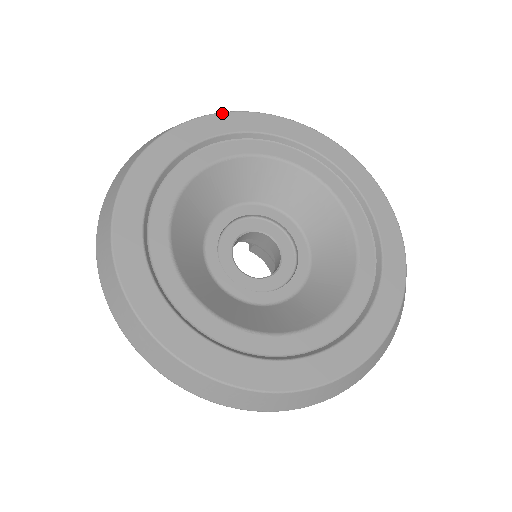
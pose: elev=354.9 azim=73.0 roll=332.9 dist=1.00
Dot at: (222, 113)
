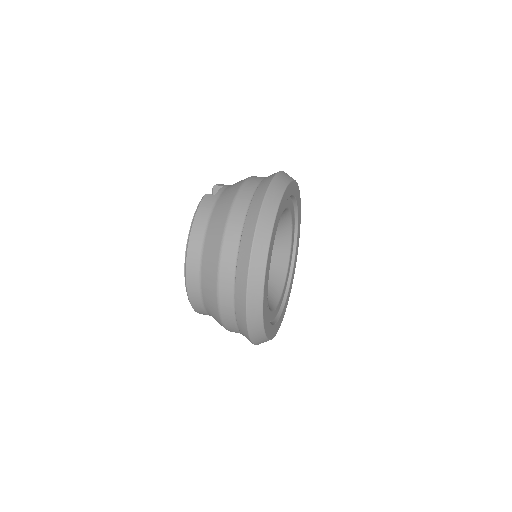
Dot at: (283, 195)
